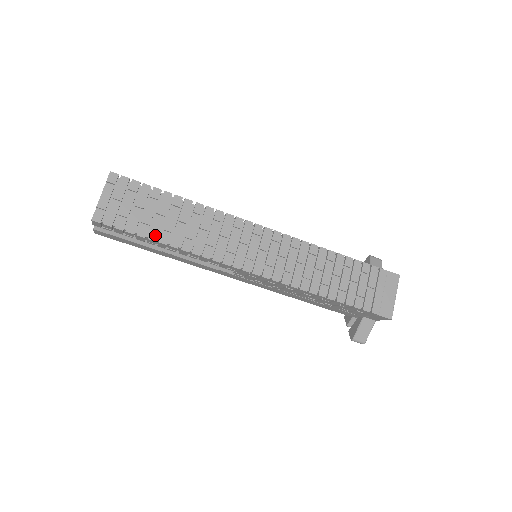
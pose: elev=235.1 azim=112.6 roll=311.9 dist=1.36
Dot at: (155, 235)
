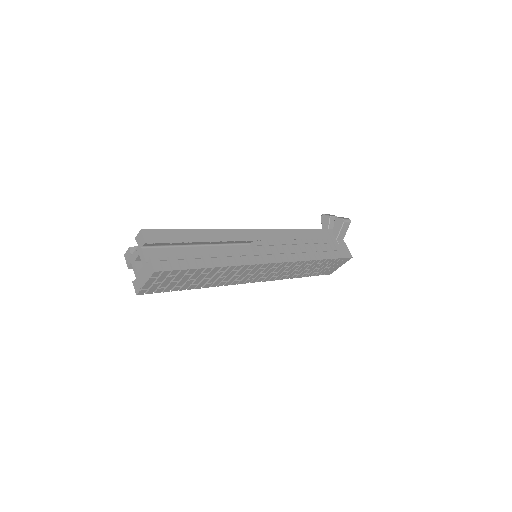
Dot at: (185, 288)
